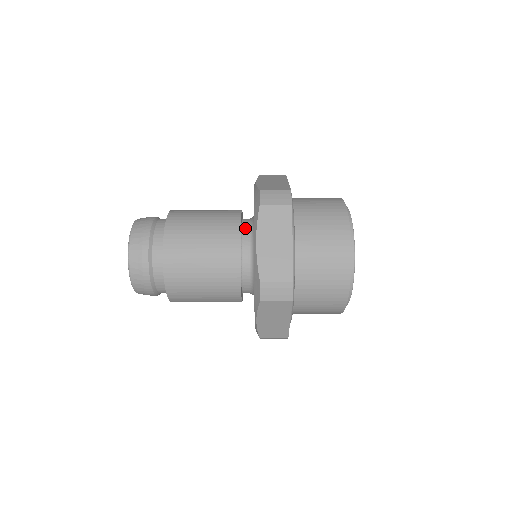
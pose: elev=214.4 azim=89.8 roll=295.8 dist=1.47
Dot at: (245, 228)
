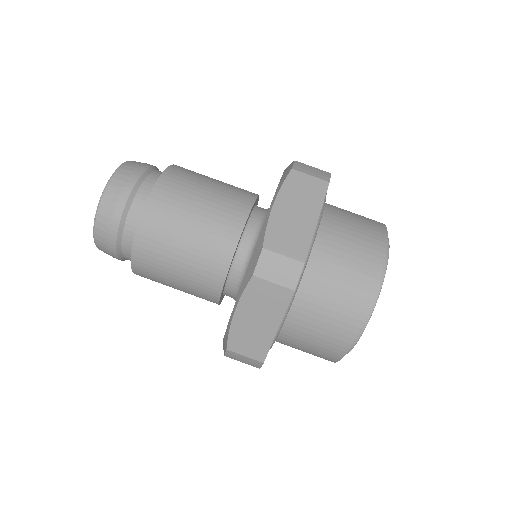
Dot at: (258, 209)
